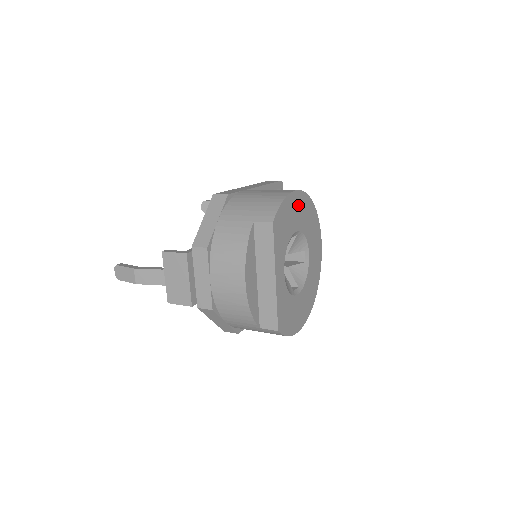
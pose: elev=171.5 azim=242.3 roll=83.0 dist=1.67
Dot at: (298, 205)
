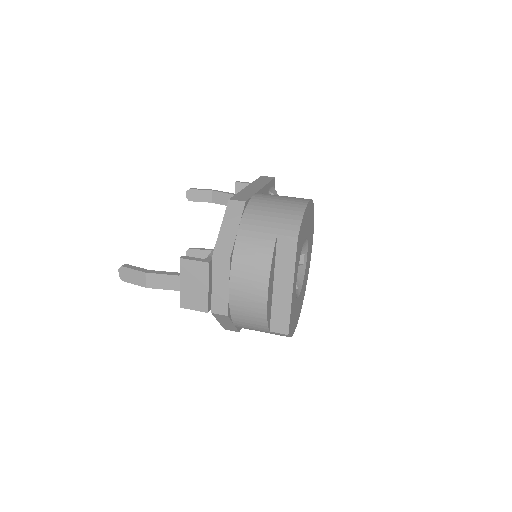
Dot at: (308, 214)
